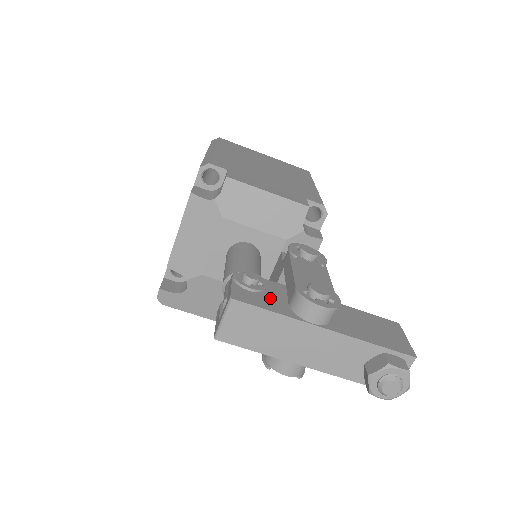
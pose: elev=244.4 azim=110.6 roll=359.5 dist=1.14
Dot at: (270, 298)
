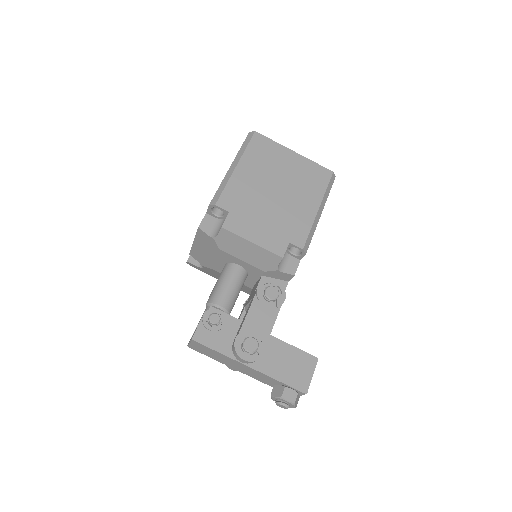
Dot at: (222, 337)
